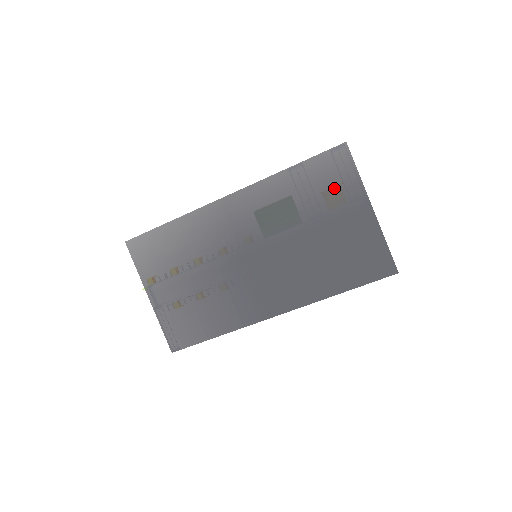
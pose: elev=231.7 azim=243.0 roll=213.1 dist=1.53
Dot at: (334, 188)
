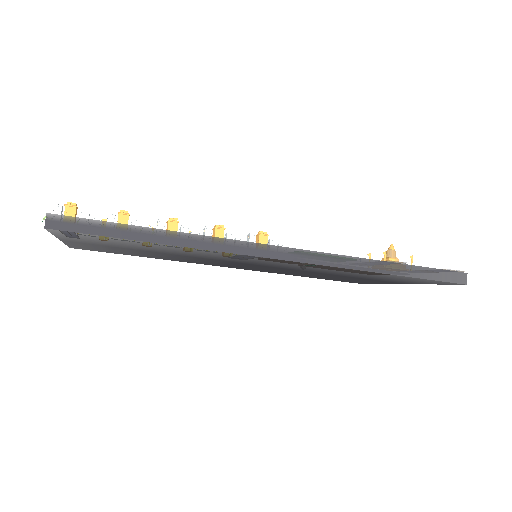
Dot at: occluded
